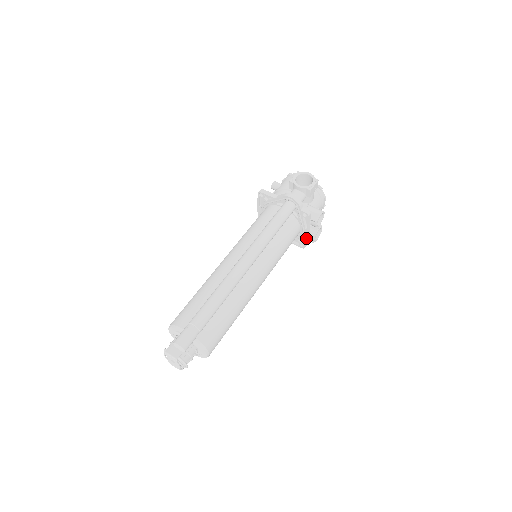
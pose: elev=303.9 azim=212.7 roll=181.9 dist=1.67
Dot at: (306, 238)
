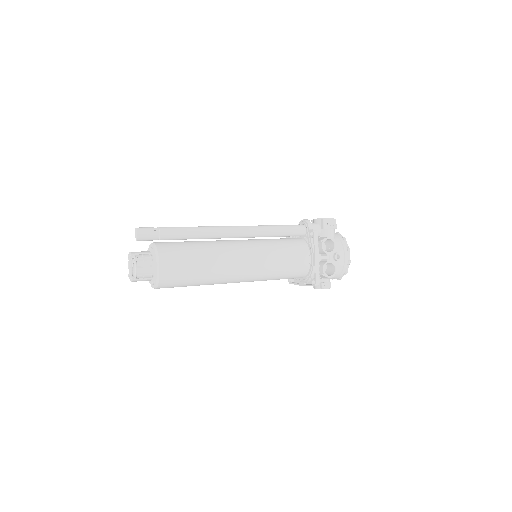
Dot at: (315, 267)
